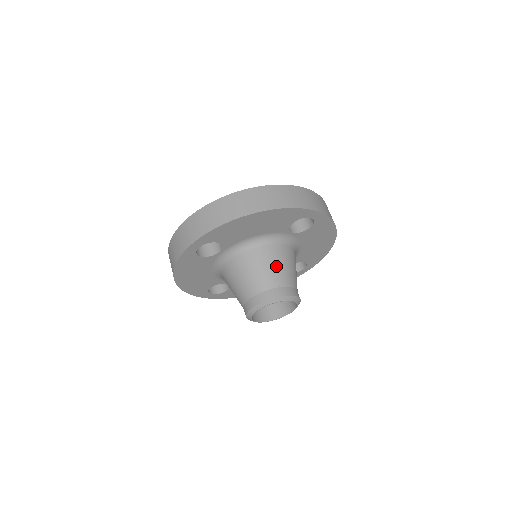
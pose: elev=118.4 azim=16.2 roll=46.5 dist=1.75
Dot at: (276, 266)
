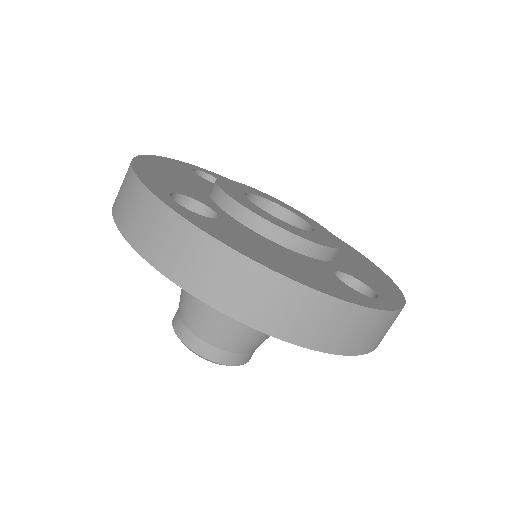
Dot at: (249, 331)
